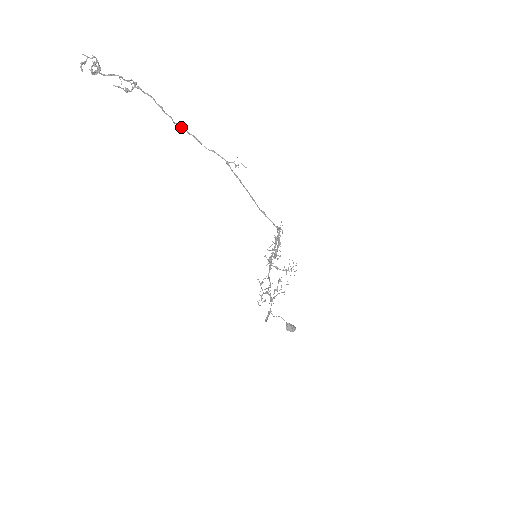
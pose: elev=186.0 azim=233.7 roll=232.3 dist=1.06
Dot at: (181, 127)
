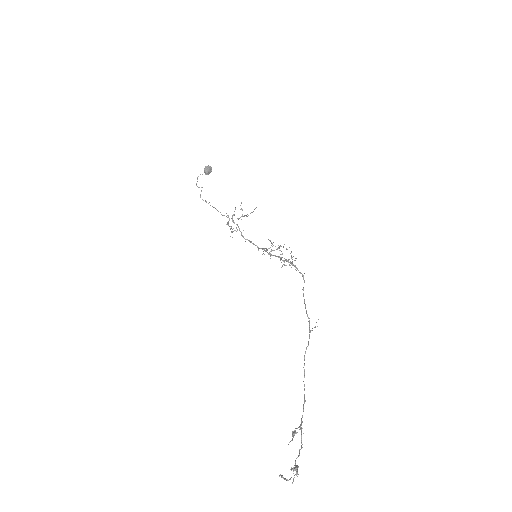
Dot at: occluded
